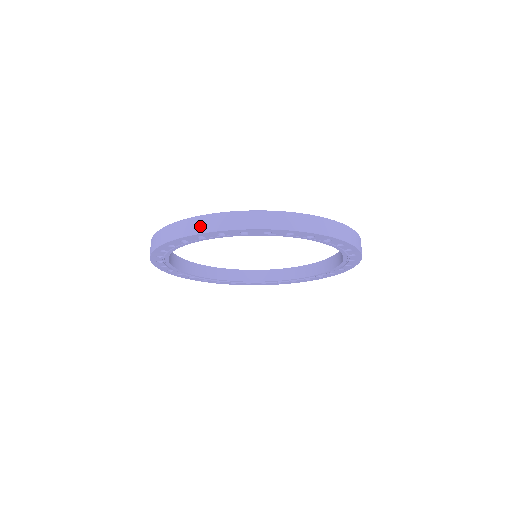
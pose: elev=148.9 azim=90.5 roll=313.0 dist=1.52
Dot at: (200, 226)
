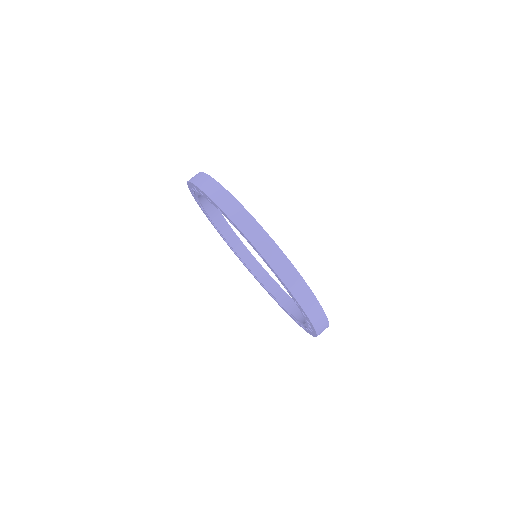
Dot at: (203, 182)
